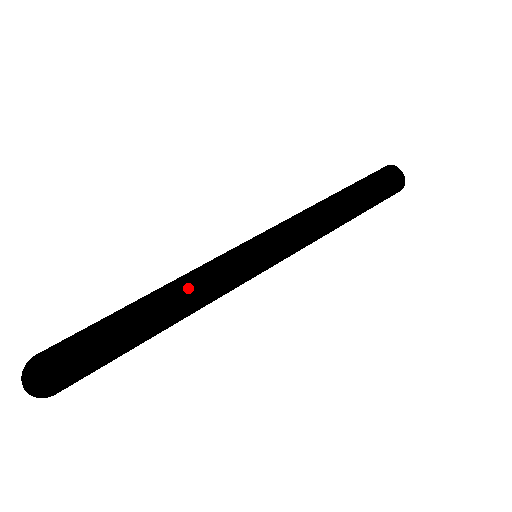
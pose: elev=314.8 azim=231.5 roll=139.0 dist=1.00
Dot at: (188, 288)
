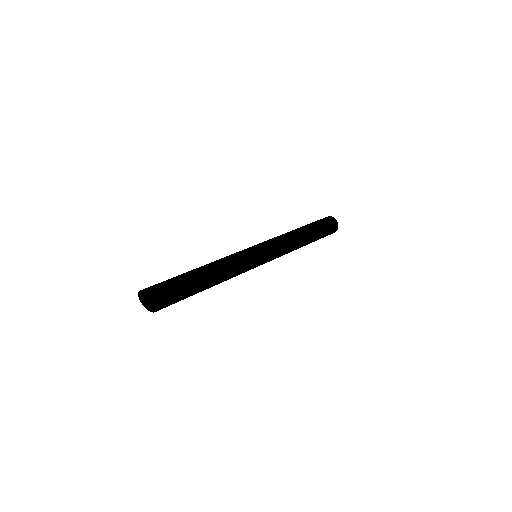
Dot at: (222, 264)
